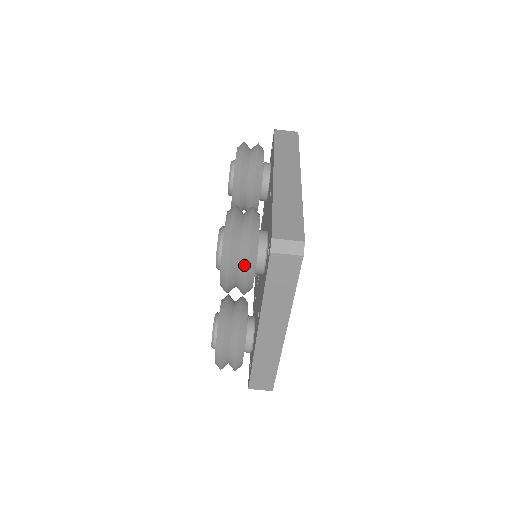
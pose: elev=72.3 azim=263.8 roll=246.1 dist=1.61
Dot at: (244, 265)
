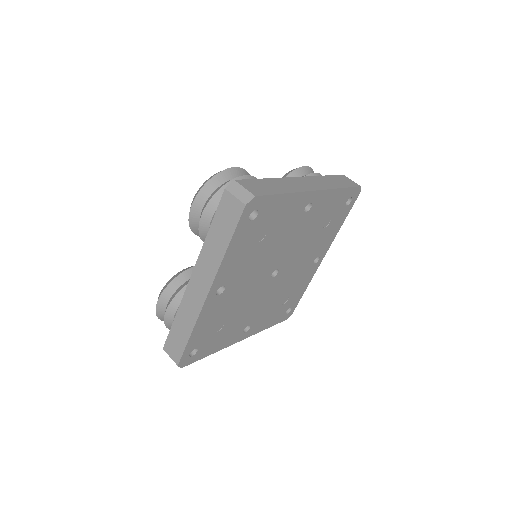
Dot at: (209, 200)
